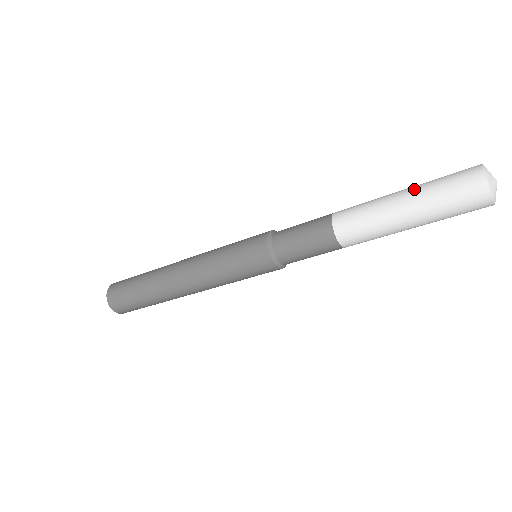
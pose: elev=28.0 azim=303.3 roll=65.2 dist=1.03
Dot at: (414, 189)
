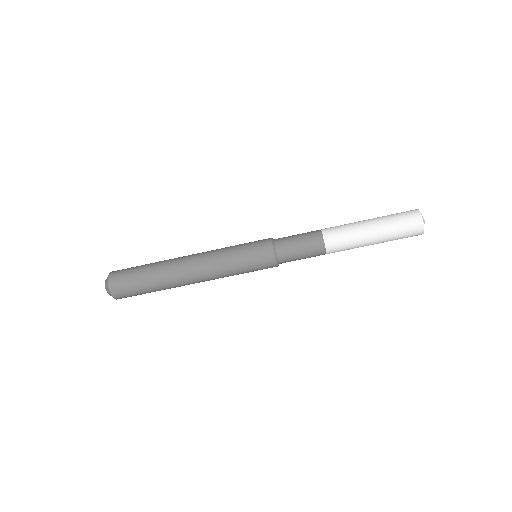
Dot at: occluded
